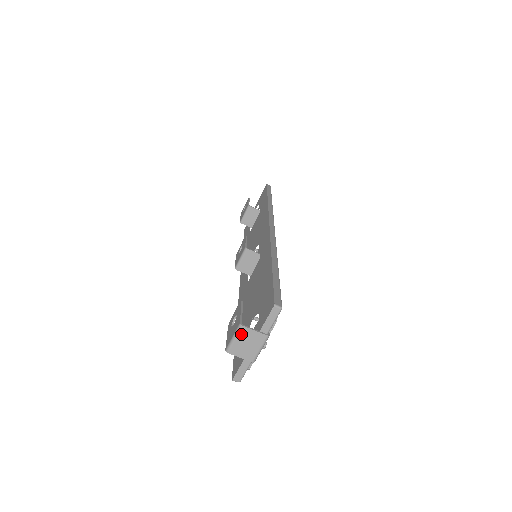
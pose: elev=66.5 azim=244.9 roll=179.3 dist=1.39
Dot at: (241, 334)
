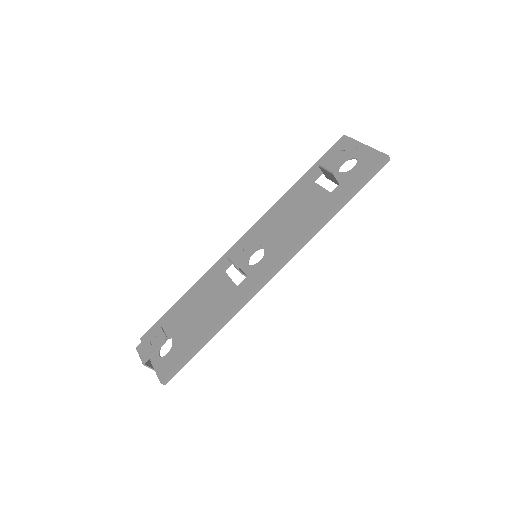
Dot at: occluded
